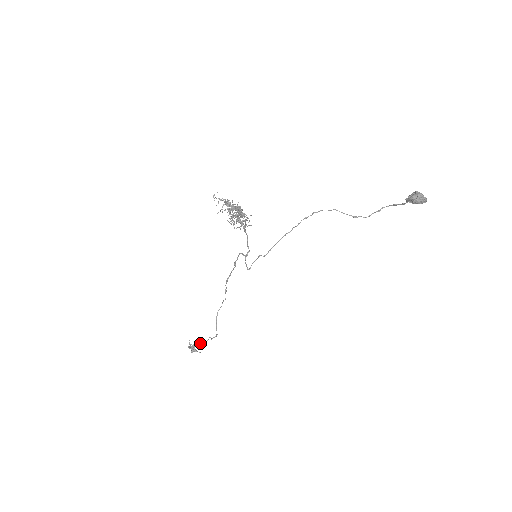
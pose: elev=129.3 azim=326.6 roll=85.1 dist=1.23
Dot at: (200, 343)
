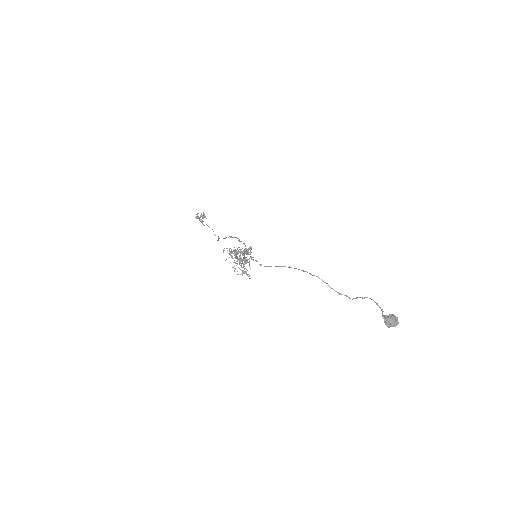
Dot at: occluded
